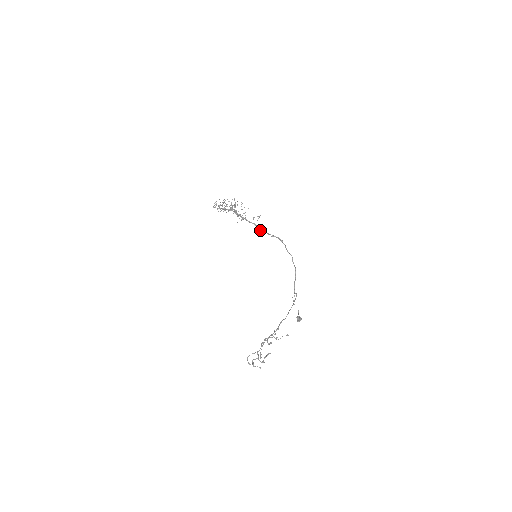
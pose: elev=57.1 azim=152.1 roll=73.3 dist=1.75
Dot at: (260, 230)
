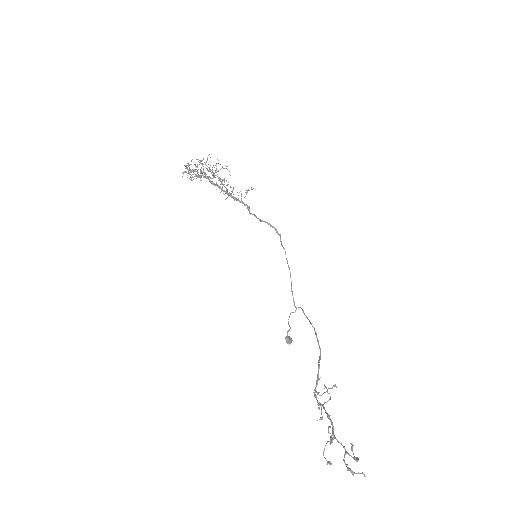
Dot at: (249, 212)
